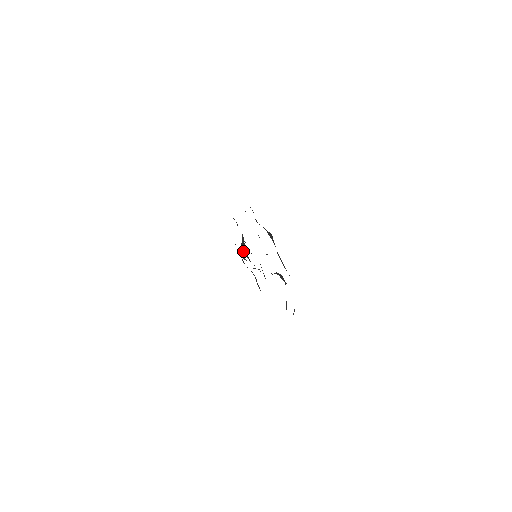
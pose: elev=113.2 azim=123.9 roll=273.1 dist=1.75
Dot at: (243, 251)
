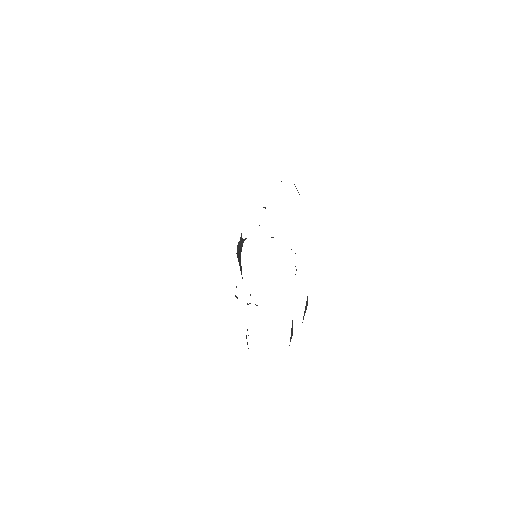
Dot at: occluded
